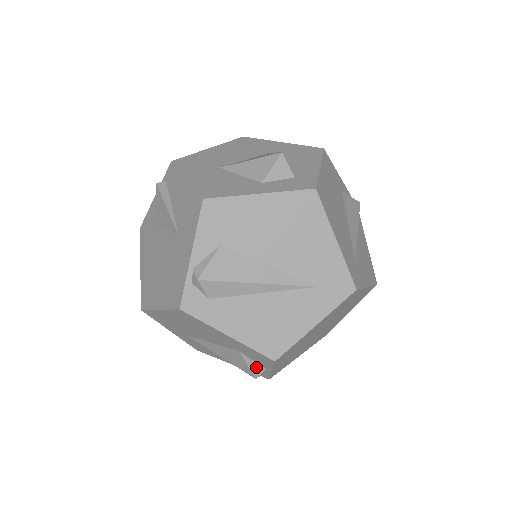
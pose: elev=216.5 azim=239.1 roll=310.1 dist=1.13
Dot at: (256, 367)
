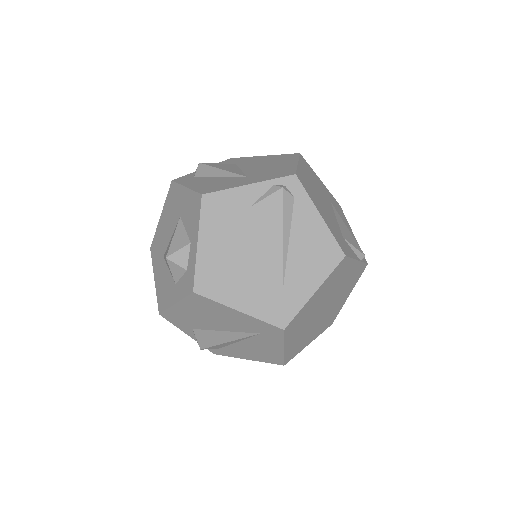
Dot at: occluded
